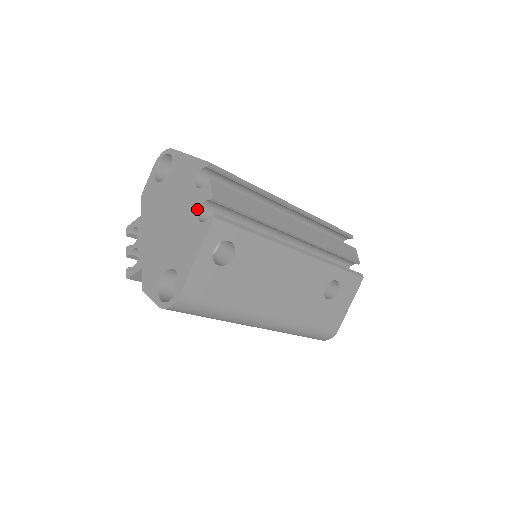
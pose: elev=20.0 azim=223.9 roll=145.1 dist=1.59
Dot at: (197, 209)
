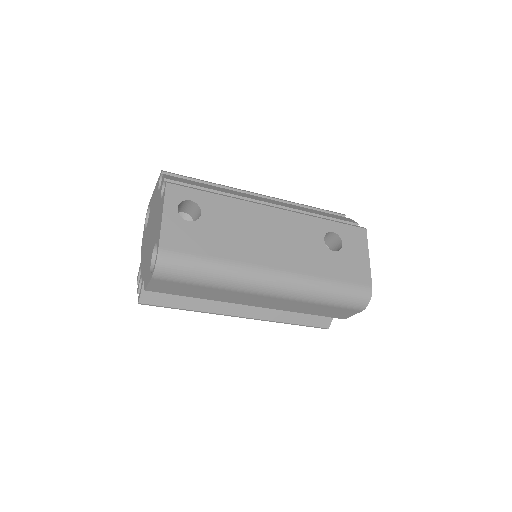
Dot at: (160, 196)
